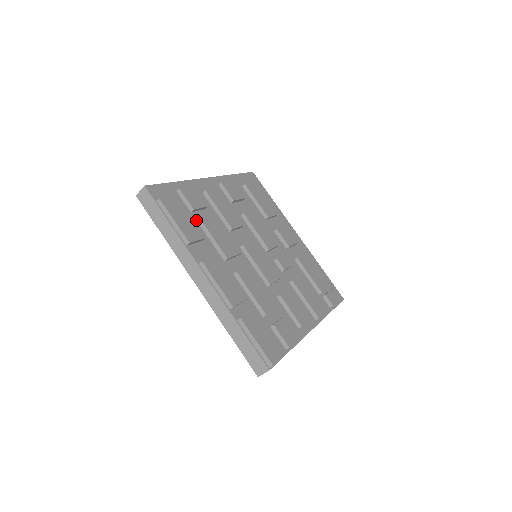
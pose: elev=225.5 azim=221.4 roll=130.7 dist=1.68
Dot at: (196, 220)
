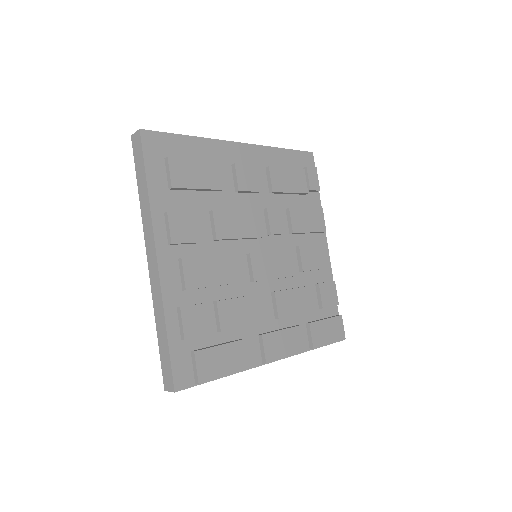
Dot at: (218, 332)
